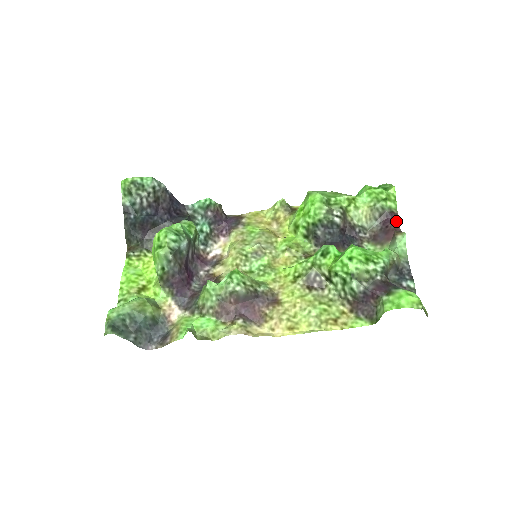
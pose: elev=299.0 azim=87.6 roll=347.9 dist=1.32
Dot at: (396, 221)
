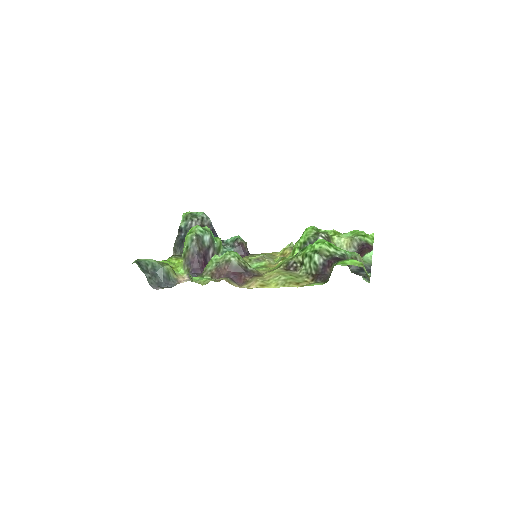
Dot at: (370, 249)
